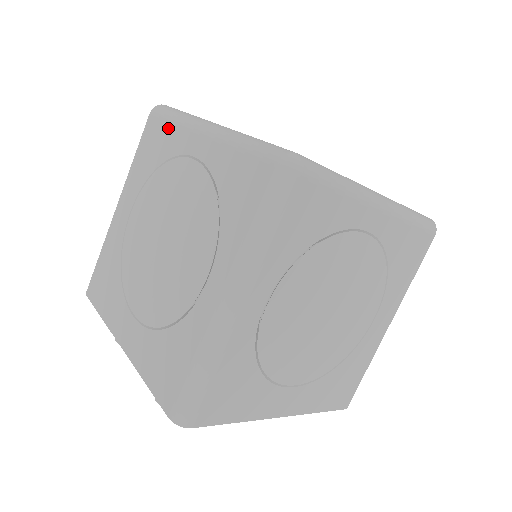
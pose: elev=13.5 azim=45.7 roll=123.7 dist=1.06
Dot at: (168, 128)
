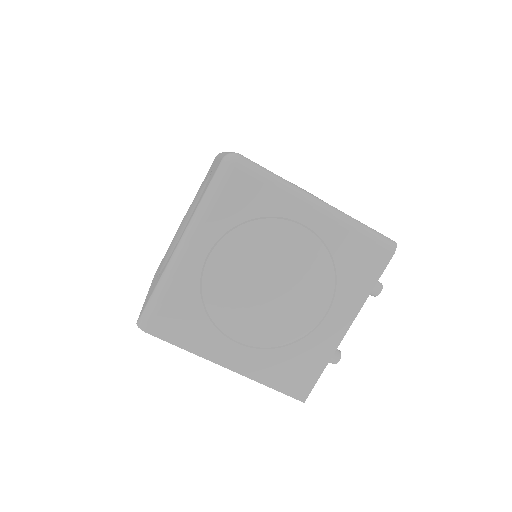
Dot at: occluded
